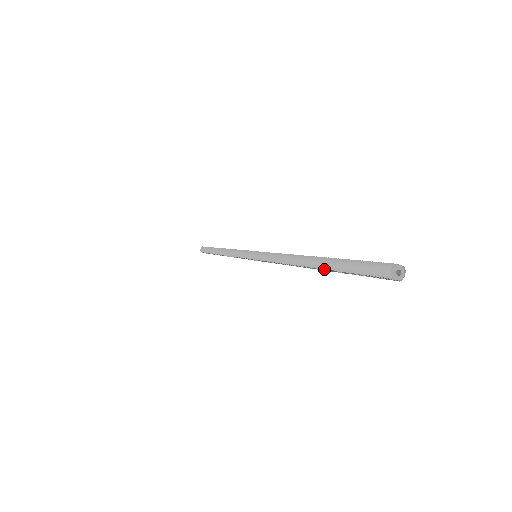
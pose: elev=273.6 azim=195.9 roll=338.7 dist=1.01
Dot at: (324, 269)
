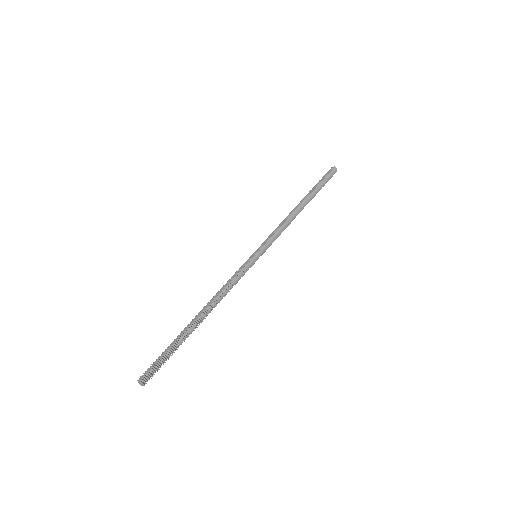
Dot at: (186, 335)
